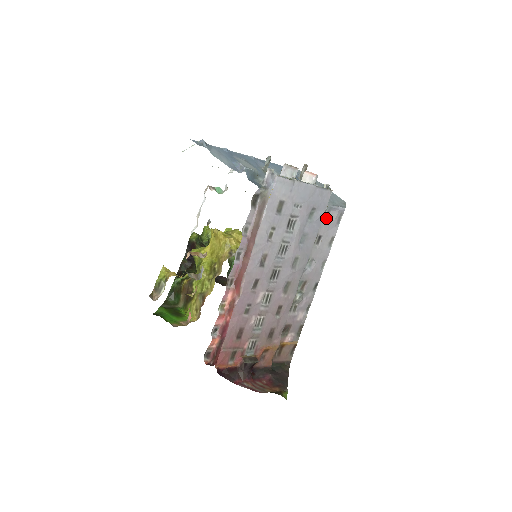
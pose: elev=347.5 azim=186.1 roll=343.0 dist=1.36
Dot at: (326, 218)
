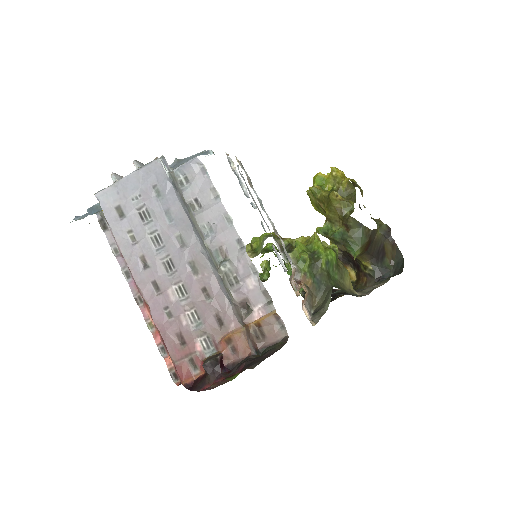
Dot at: (187, 181)
